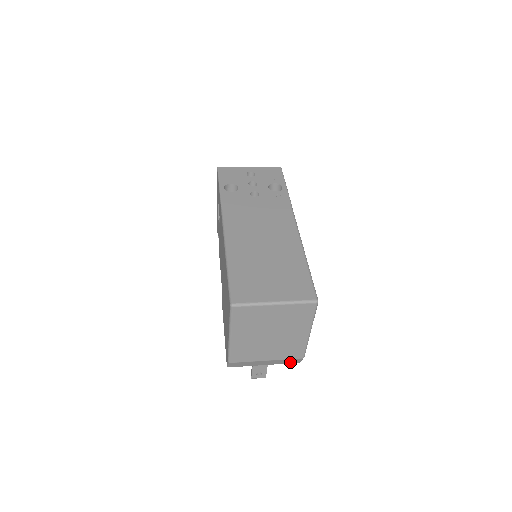
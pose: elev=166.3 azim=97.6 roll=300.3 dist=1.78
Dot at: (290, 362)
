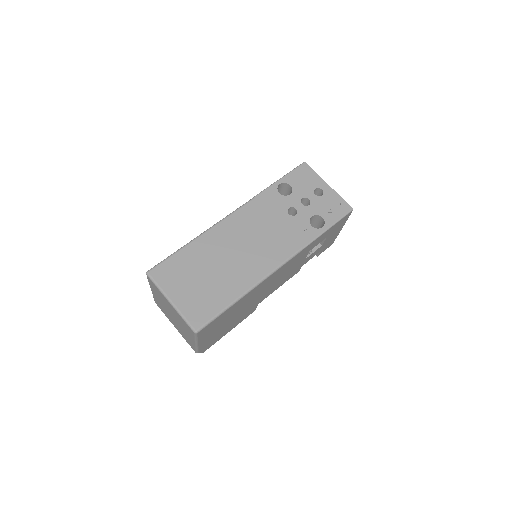
Dot at: occluded
